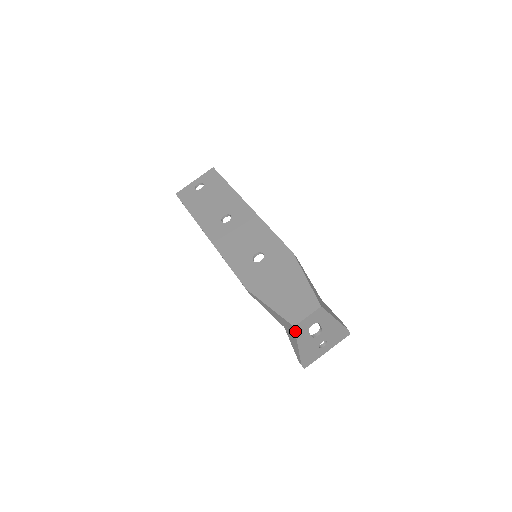
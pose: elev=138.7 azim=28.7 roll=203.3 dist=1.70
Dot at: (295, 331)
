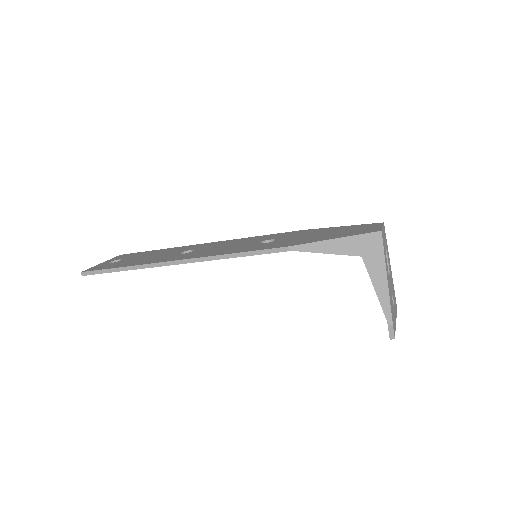
Dot at: (382, 241)
